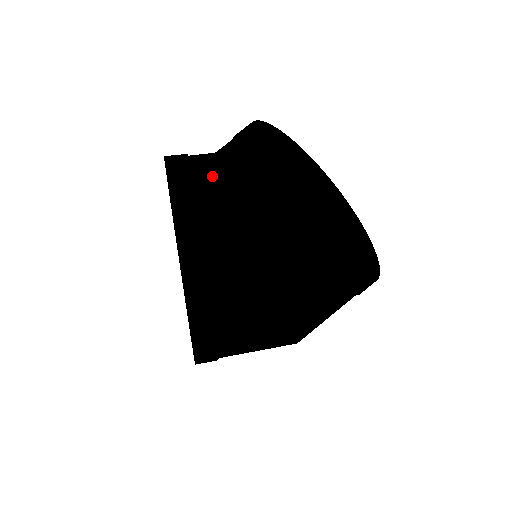
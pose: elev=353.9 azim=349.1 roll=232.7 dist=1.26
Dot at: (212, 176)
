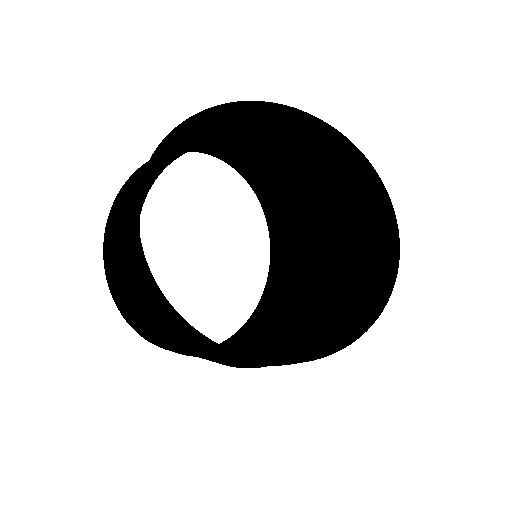
Dot at: (125, 264)
